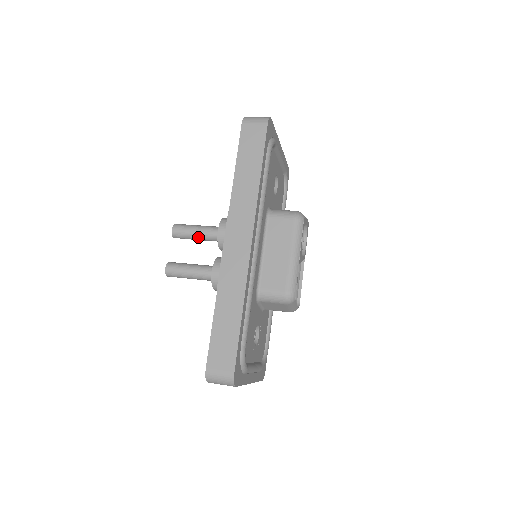
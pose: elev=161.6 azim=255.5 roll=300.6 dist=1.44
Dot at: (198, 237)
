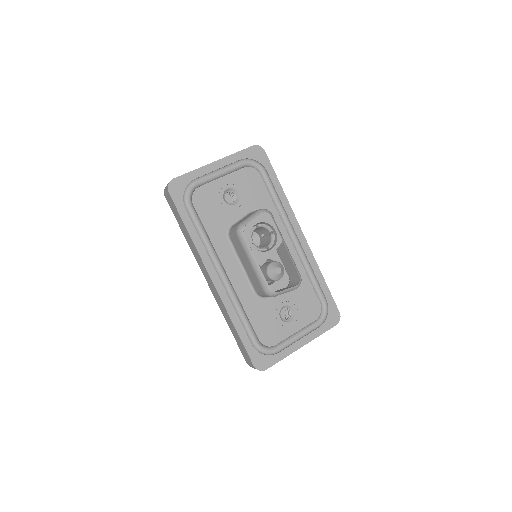
Dot at: occluded
